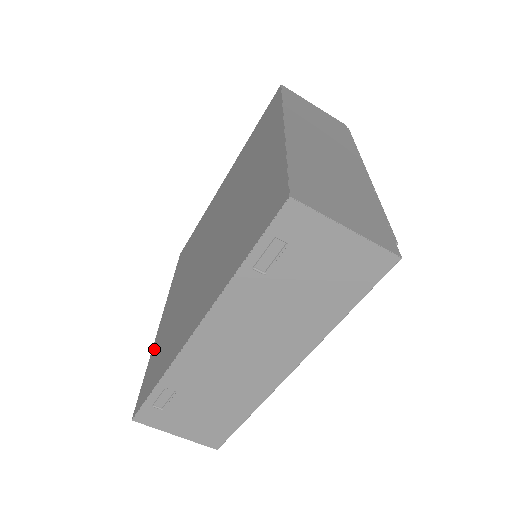
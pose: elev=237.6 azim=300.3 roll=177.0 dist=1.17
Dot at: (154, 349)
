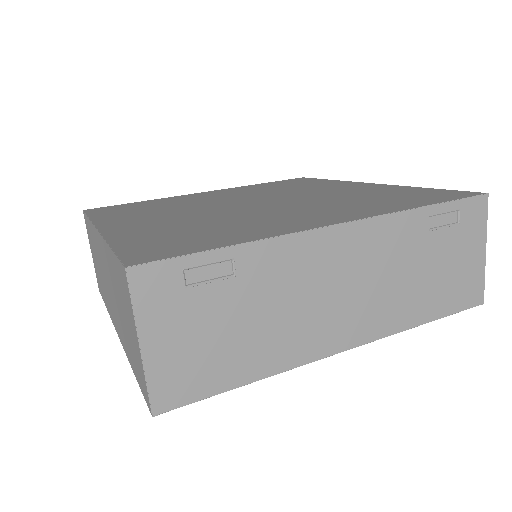
Dot at: (124, 237)
